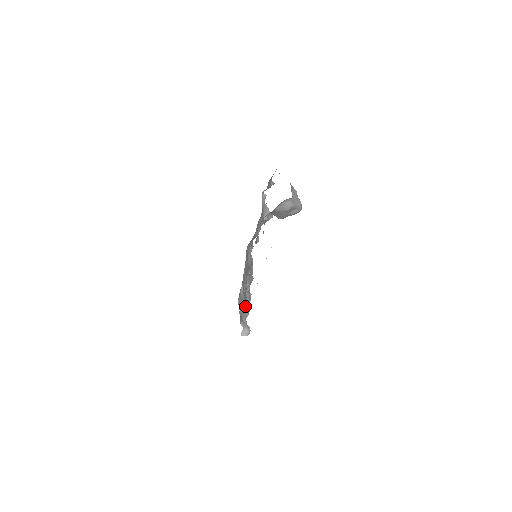
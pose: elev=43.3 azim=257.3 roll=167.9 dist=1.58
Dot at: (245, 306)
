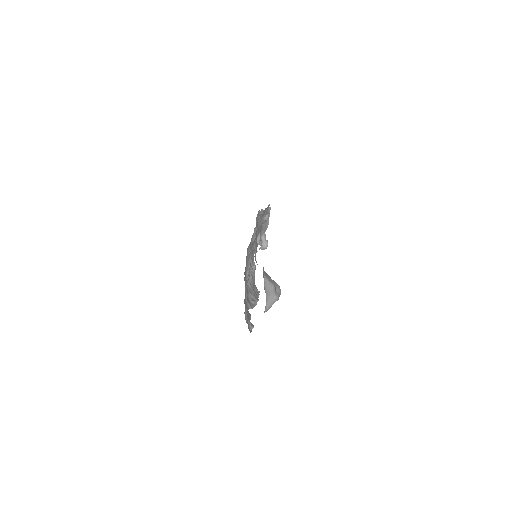
Dot at: (259, 243)
